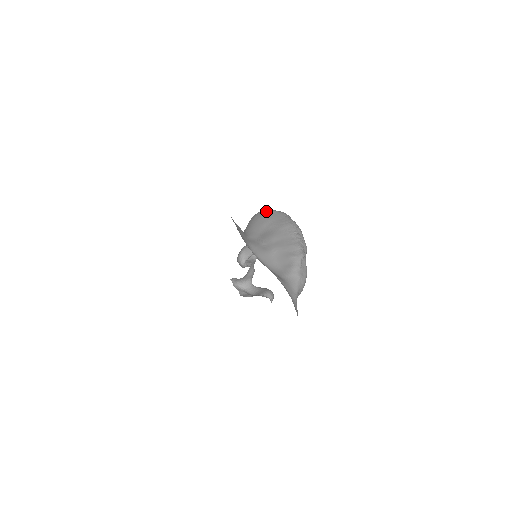
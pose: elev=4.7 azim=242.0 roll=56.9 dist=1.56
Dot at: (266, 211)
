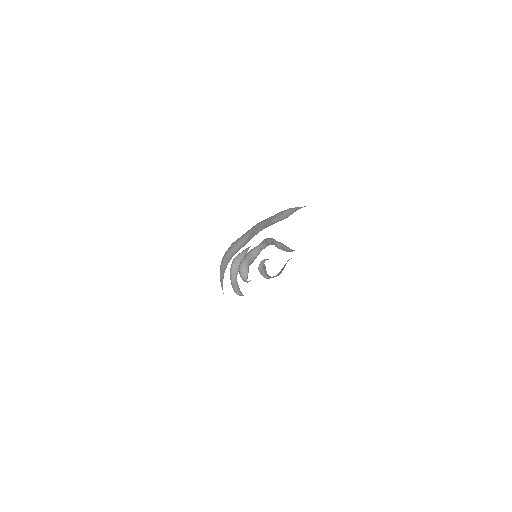
Dot at: (230, 246)
